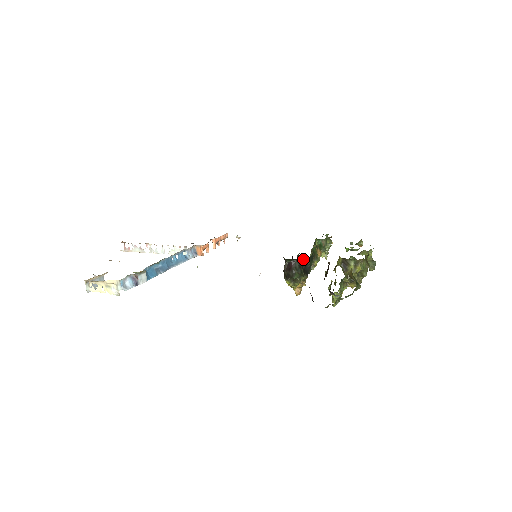
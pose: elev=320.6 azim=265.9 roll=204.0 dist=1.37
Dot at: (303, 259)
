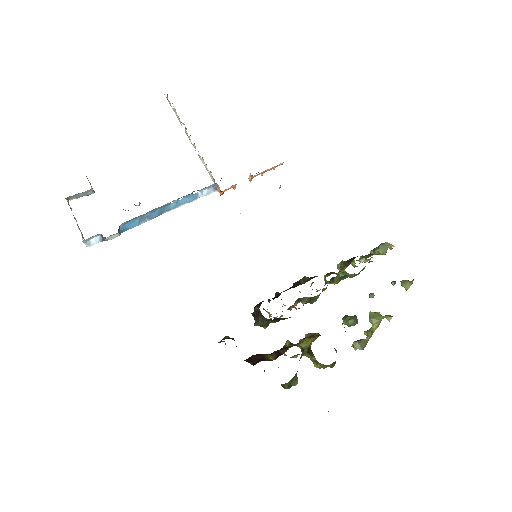
Dot at: occluded
